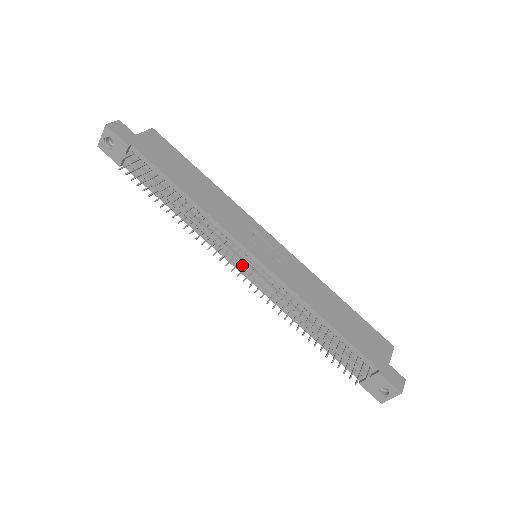
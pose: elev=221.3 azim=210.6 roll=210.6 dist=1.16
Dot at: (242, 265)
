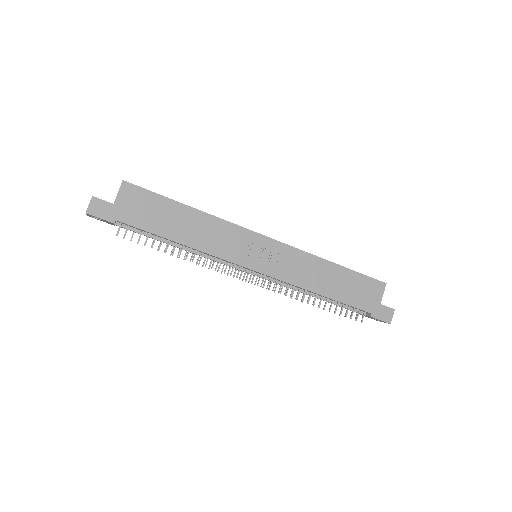
Dot at: occluded
